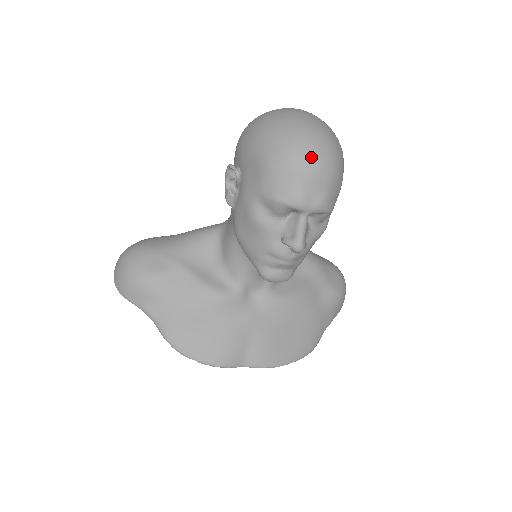
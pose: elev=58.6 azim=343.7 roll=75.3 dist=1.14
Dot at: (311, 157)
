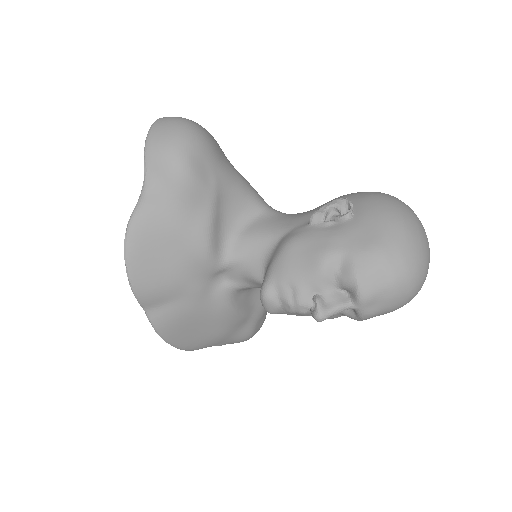
Dot at: (409, 285)
